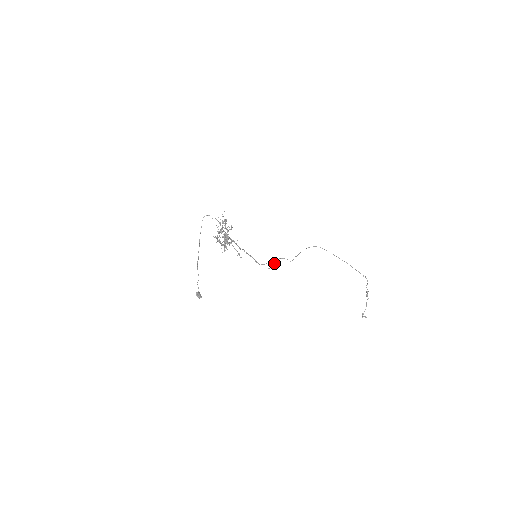
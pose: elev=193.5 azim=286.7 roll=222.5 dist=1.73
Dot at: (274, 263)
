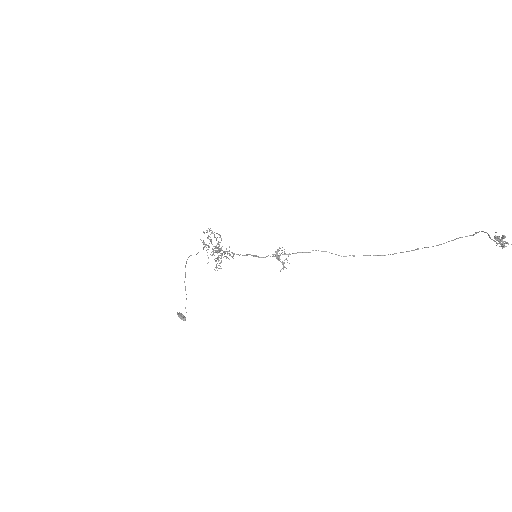
Dot at: occluded
